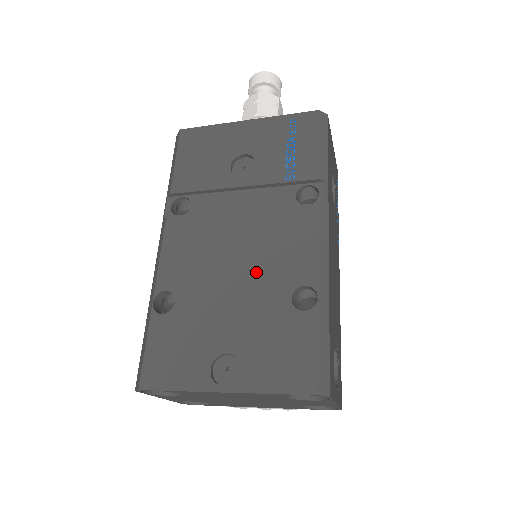
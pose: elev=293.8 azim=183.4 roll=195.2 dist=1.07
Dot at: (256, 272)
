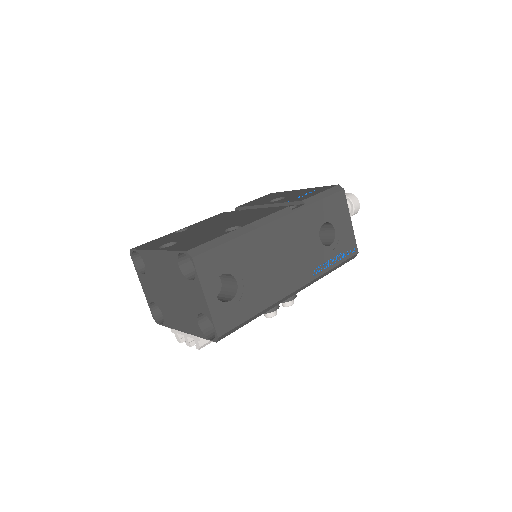
Dot at: (228, 223)
